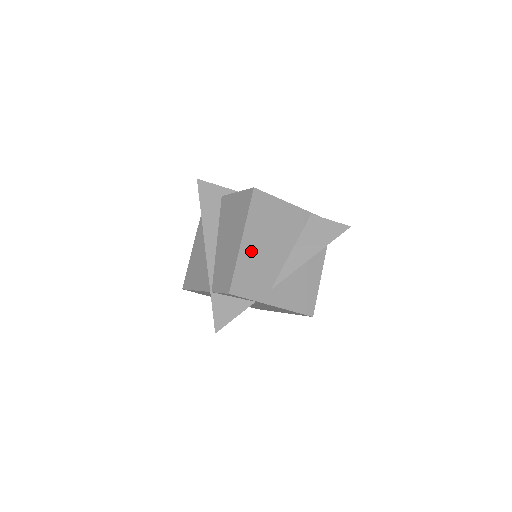
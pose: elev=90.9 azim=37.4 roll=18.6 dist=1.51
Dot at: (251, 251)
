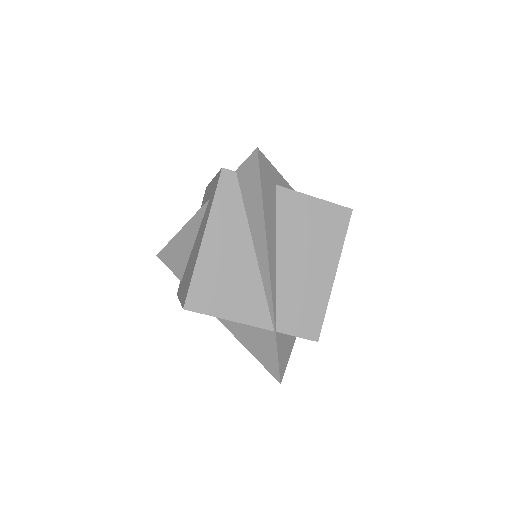
Dot at: occluded
